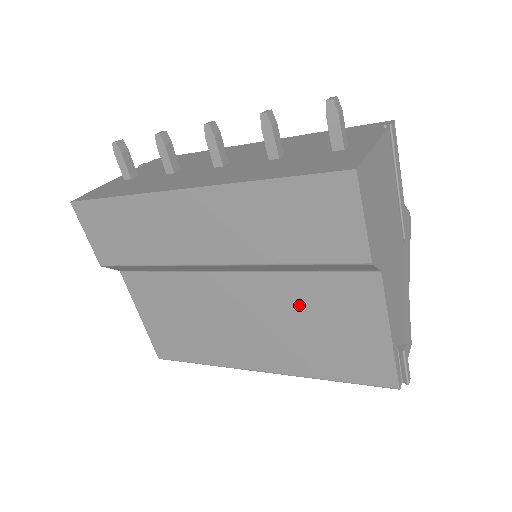
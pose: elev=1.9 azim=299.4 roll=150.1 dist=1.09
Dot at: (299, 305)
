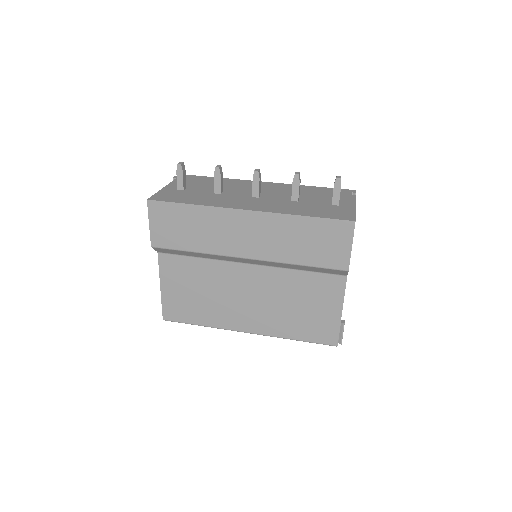
Dot at: (291, 290)
